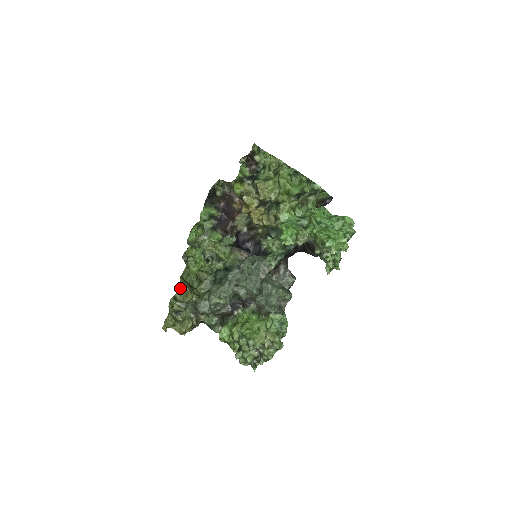
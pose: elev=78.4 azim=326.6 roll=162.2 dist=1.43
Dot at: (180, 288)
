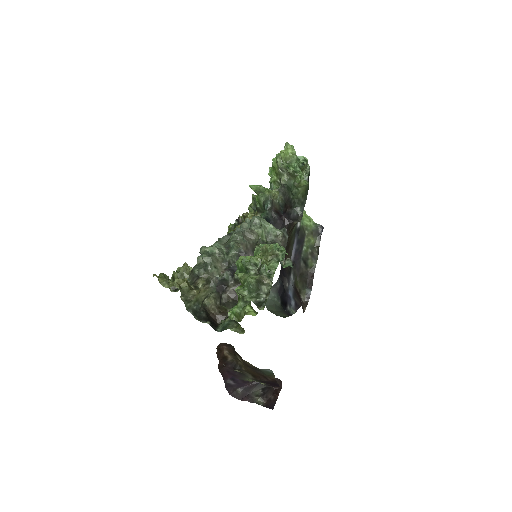
Dot at: (178, 271)
